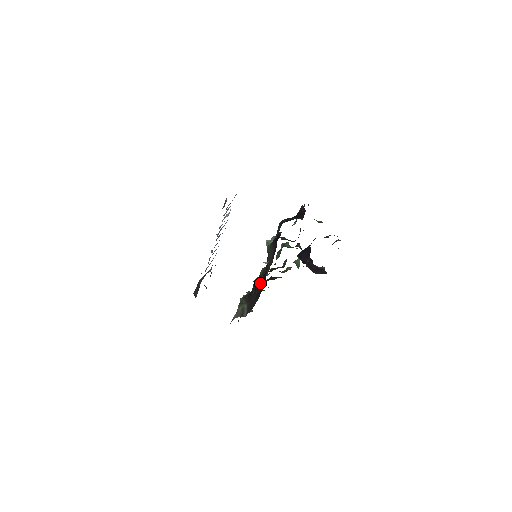
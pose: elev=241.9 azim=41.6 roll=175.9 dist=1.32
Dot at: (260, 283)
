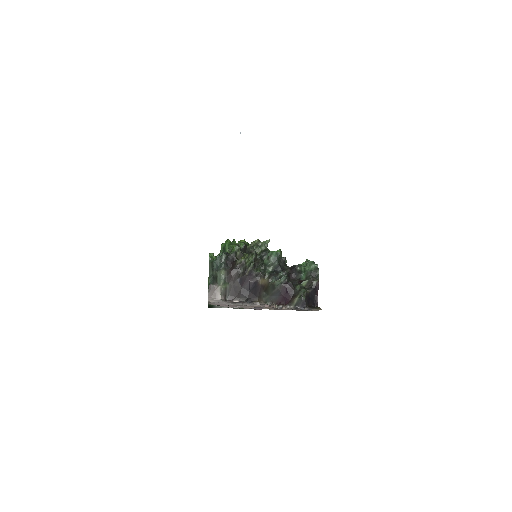
Dot at: (249, 283)
